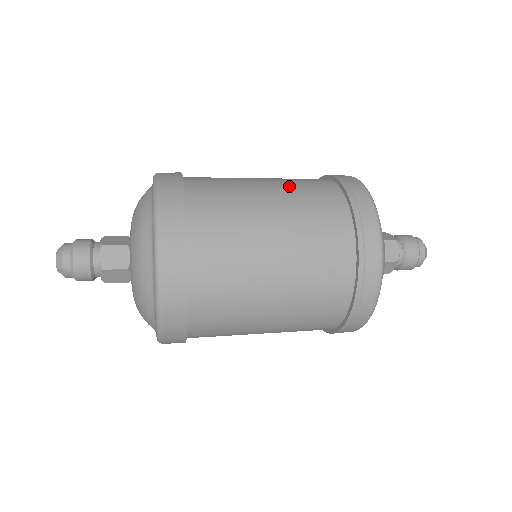
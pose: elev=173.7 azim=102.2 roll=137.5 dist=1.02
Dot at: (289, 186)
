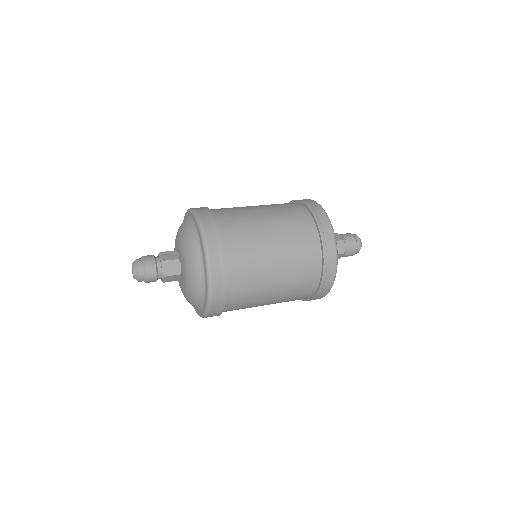
Dot at: (280, 217)
